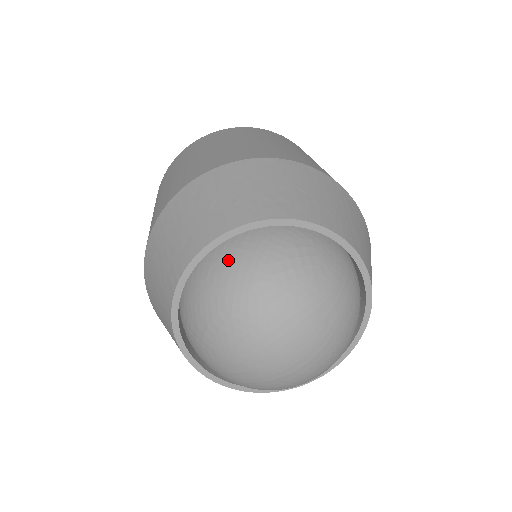
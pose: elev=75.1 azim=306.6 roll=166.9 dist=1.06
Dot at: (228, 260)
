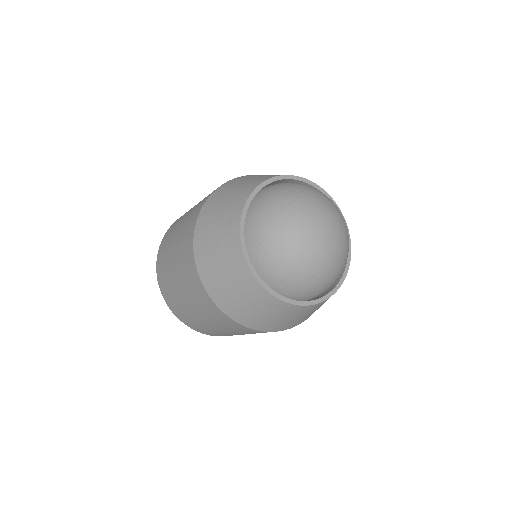
Dot at: (261, 205)
